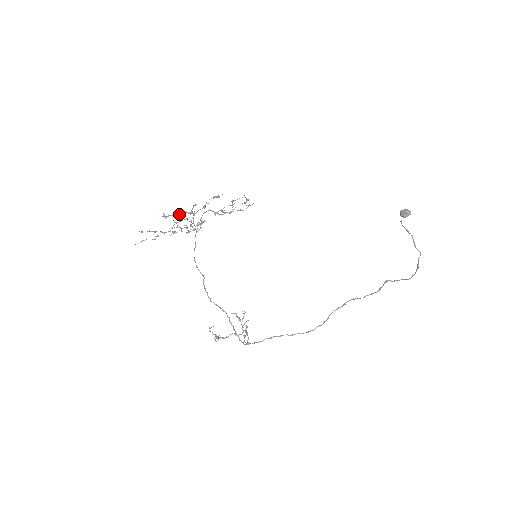
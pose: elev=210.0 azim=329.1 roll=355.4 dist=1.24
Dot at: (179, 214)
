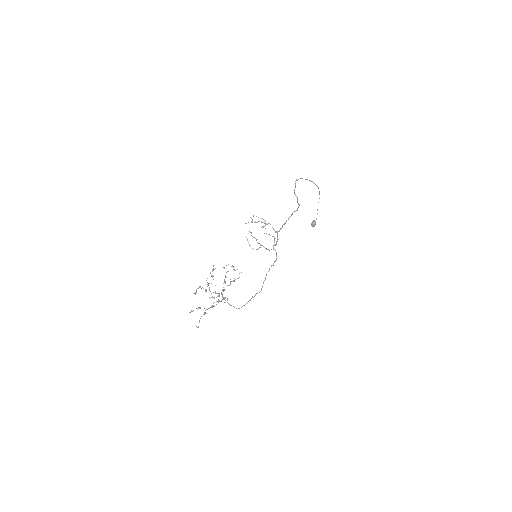
Dot at: (203, 288)
